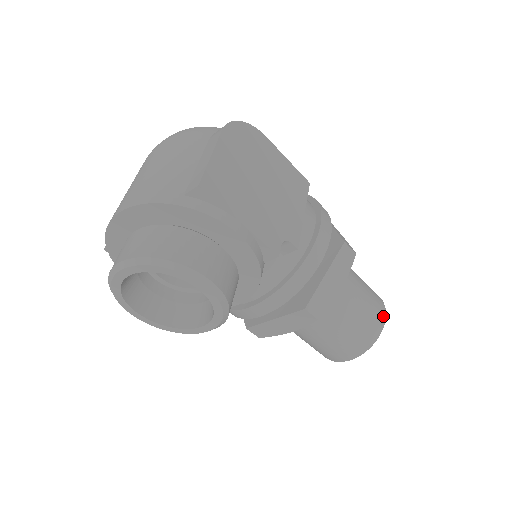
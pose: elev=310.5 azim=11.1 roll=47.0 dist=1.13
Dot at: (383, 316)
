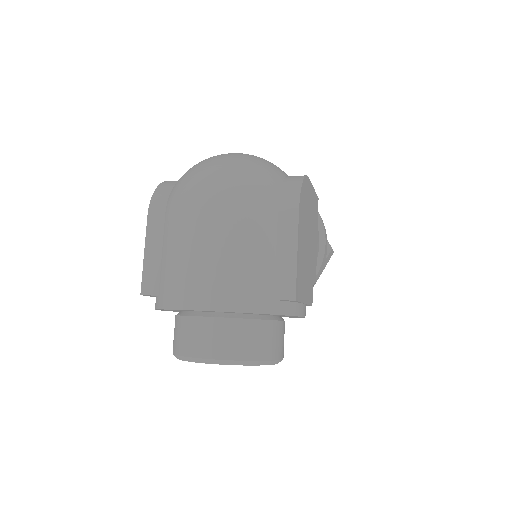
Dot at: occluded
